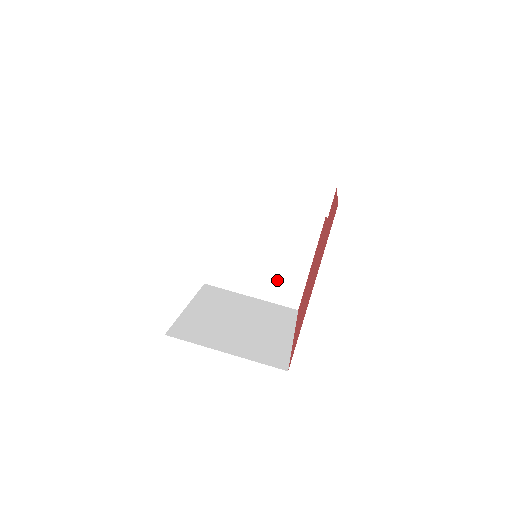
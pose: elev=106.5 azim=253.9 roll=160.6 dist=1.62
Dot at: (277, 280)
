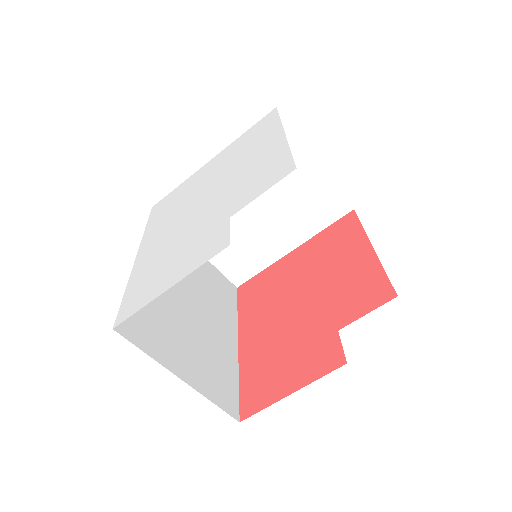
Dot at: occluded
